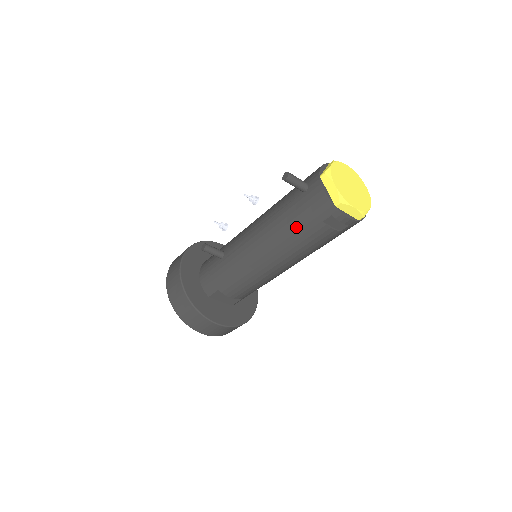
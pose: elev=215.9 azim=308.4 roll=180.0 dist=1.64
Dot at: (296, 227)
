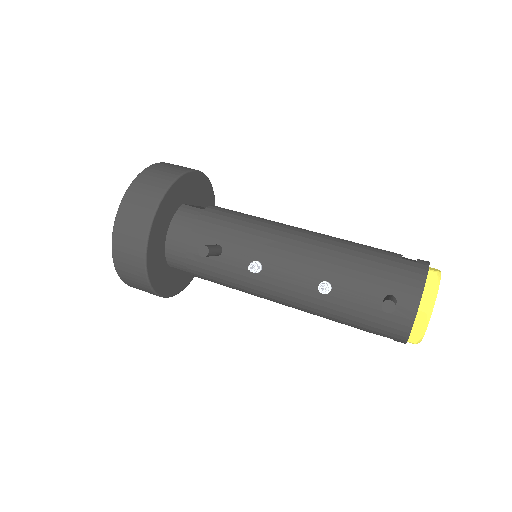
Dot at: (346, 320)
